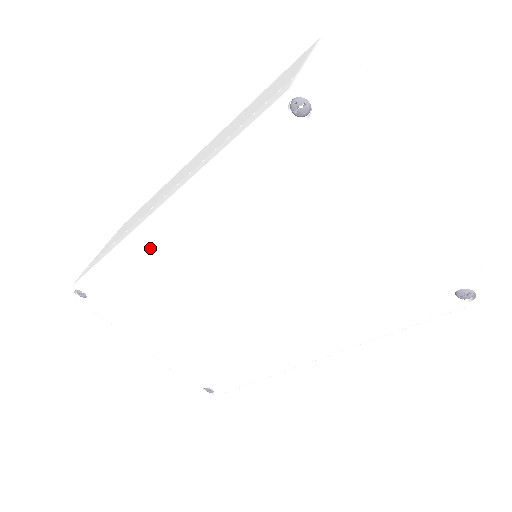
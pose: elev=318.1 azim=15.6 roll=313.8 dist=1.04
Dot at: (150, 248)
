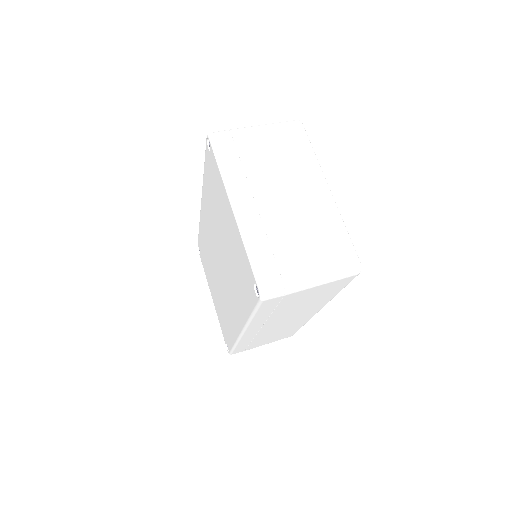
Dot at: (203, 222)
